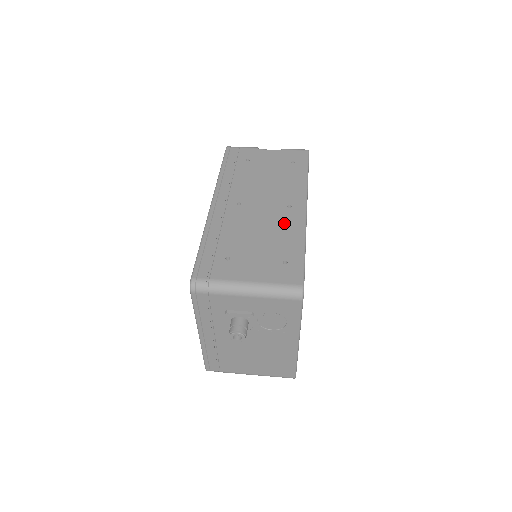
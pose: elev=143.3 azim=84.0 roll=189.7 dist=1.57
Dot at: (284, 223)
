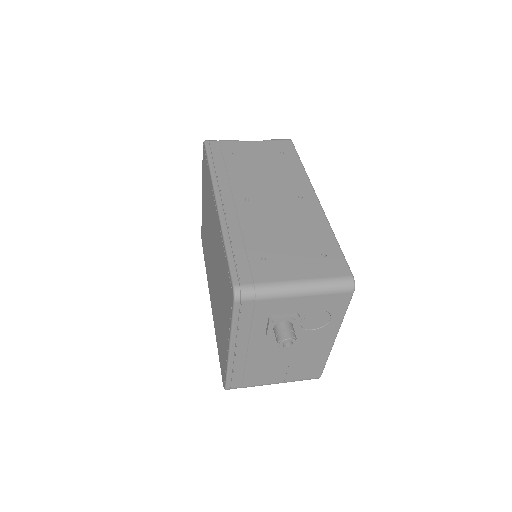
Dot at: (303, 215)
